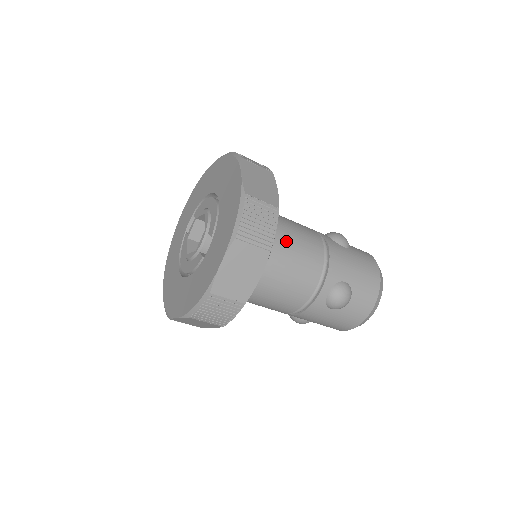
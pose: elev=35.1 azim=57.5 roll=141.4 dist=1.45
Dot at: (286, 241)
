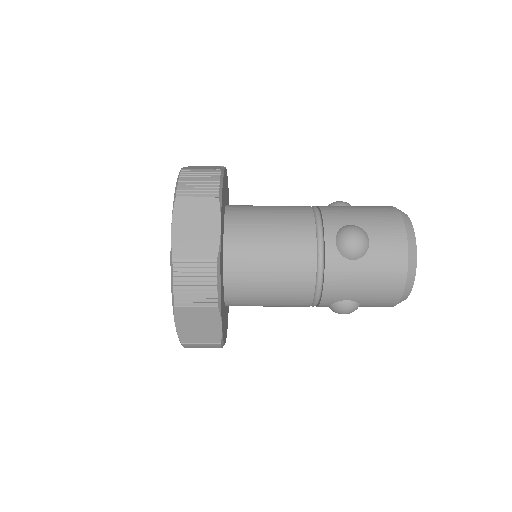
Dot at: (261, 212)
